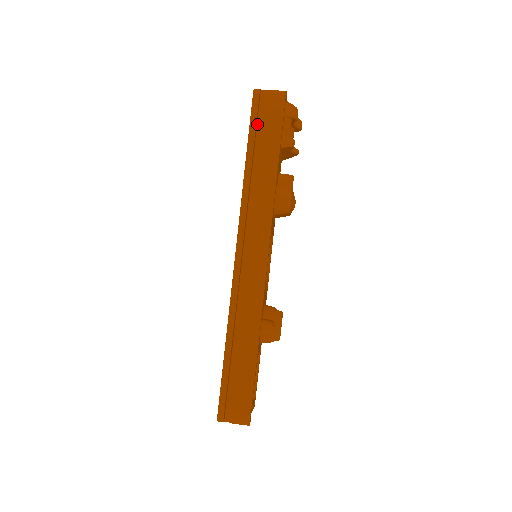
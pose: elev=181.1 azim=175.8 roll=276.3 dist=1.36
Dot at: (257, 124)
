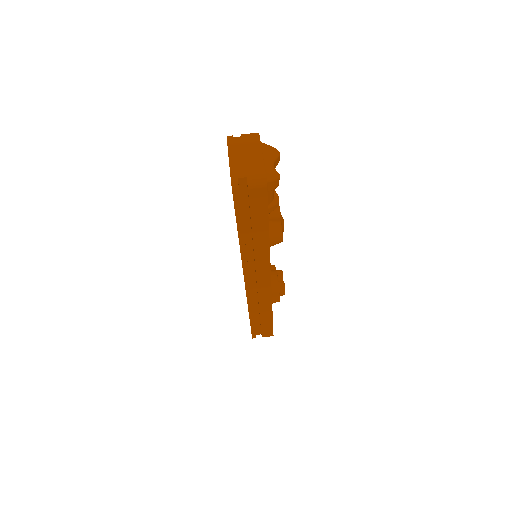
Dot at: (241, 204)
